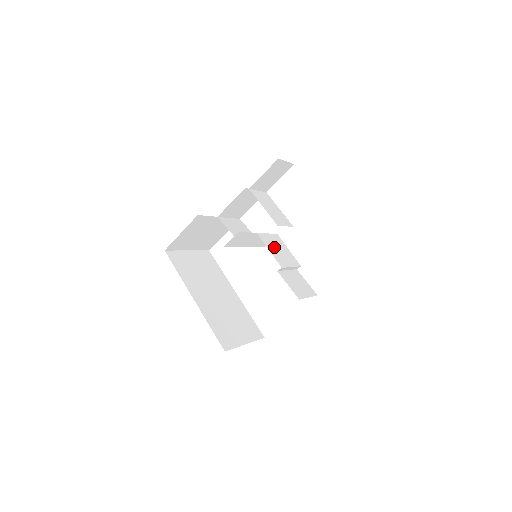
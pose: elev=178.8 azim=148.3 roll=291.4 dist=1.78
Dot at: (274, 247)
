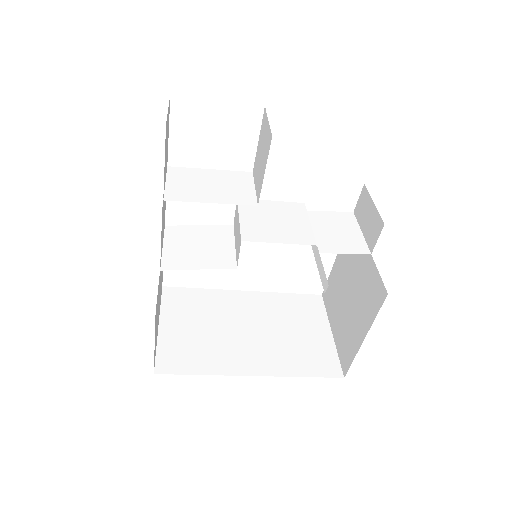
Dot at: (270, 227)
